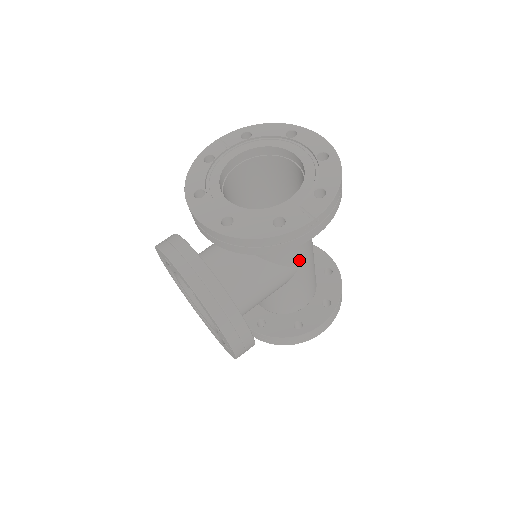
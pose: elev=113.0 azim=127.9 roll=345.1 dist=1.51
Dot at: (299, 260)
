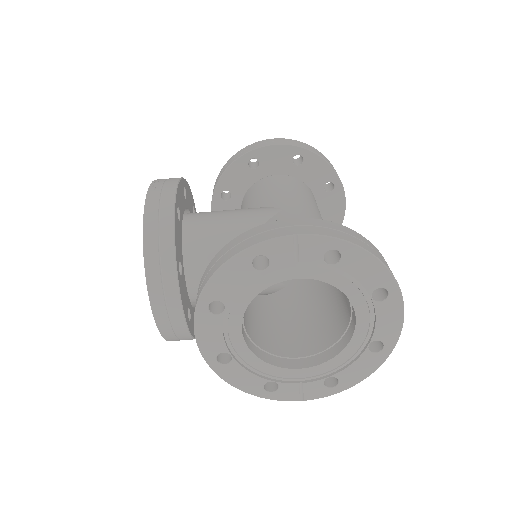
Dot at: (290, 294)
